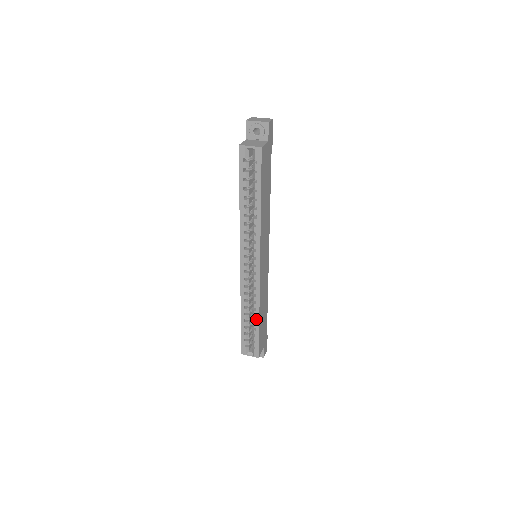
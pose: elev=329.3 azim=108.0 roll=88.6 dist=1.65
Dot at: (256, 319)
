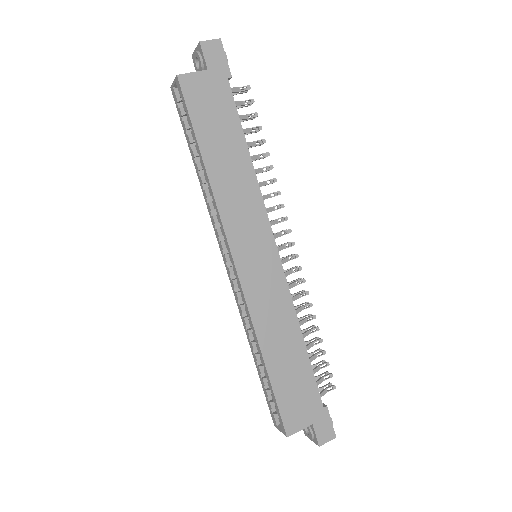
Dot at: (262, 361)
